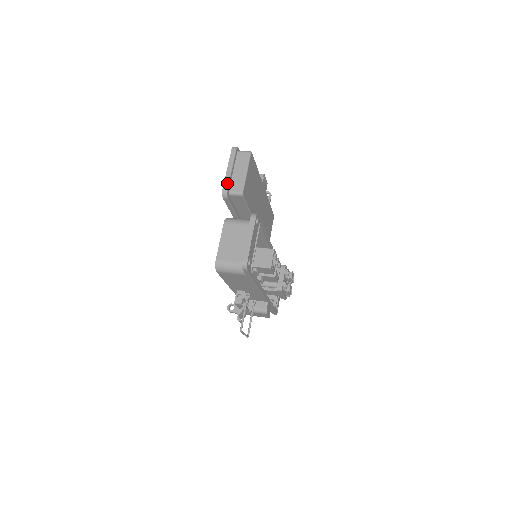
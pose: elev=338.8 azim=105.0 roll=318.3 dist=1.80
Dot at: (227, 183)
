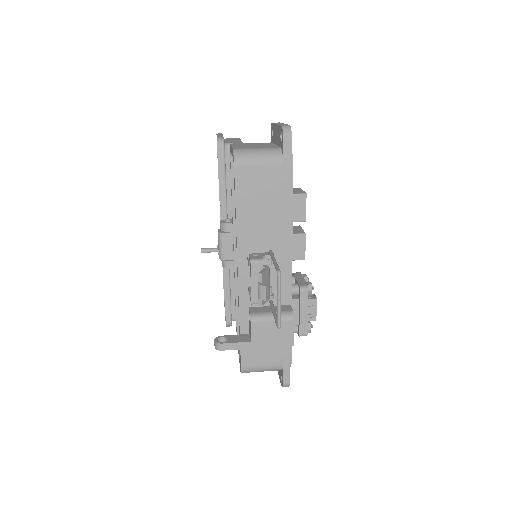
Dot at: (221, 136)
